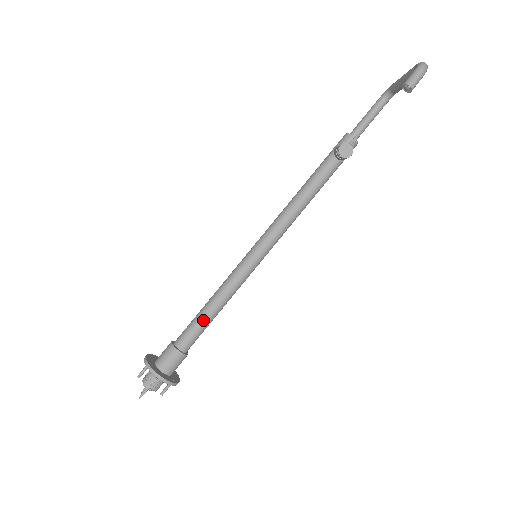
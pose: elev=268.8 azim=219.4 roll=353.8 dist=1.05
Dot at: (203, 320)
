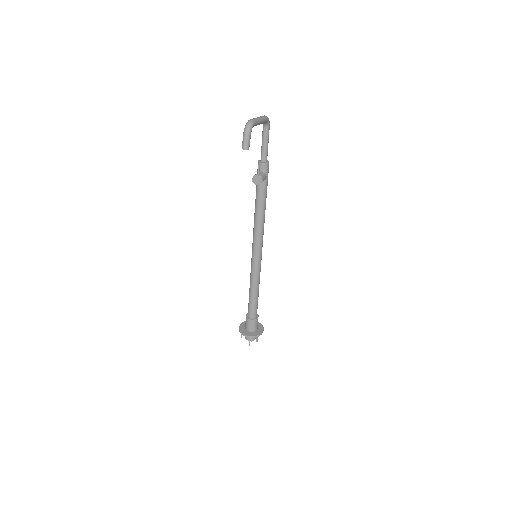
Dot at: (251, 300)
